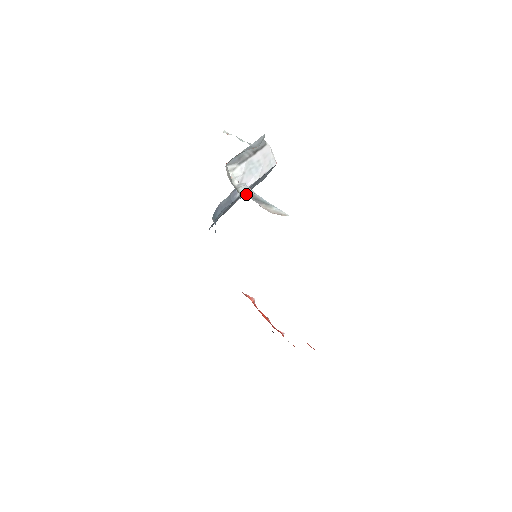
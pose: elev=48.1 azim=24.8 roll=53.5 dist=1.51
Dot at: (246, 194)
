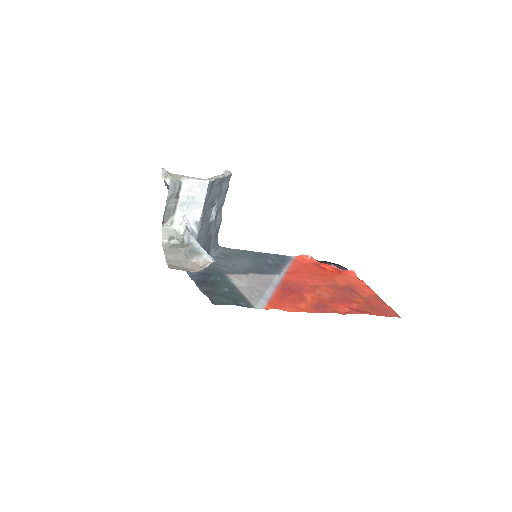
Dot at: (186, 246)
